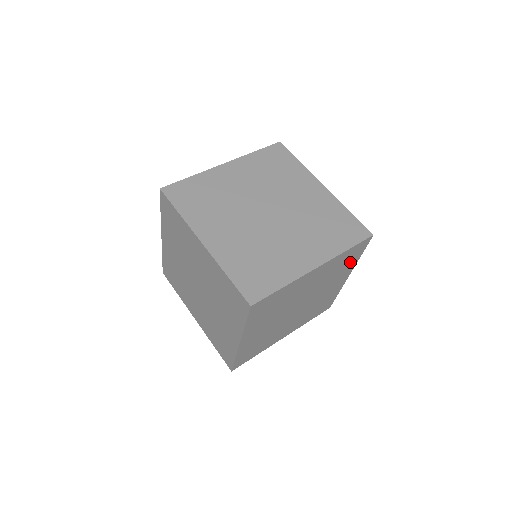
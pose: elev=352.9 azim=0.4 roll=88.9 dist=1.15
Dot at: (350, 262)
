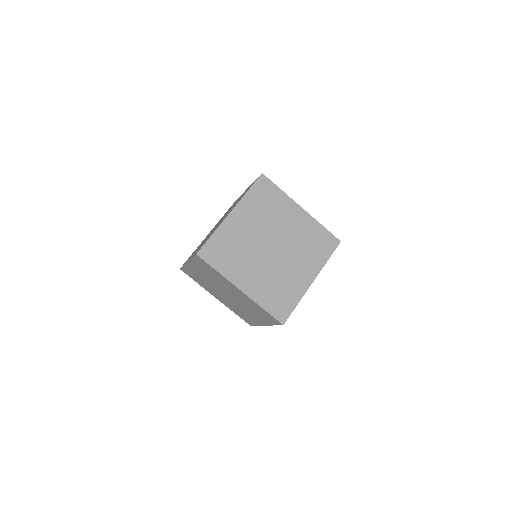
Dot at: (275, 198)
